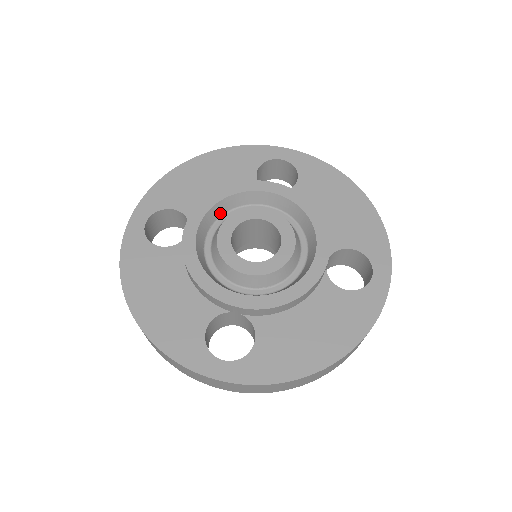
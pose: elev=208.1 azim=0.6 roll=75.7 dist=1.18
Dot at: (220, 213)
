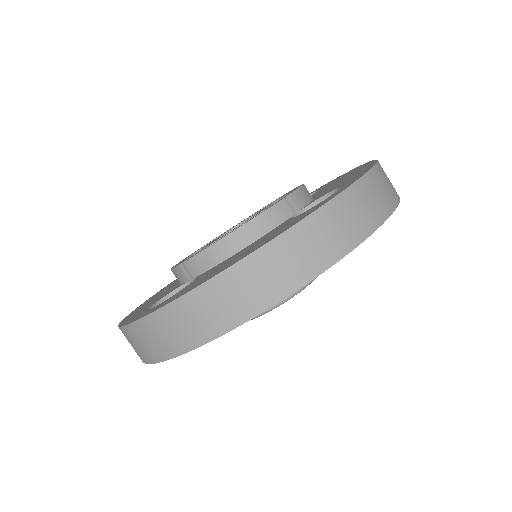
Dot at: occluded
